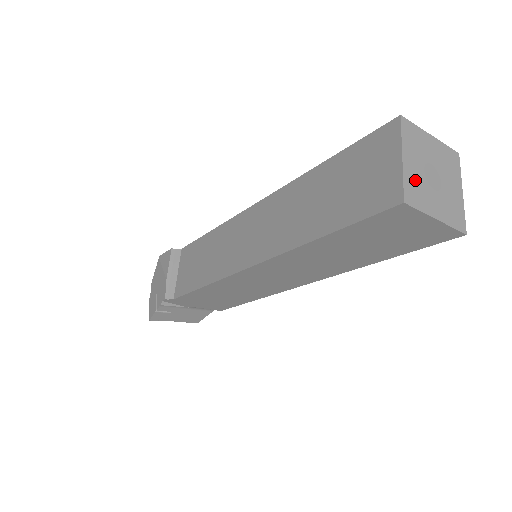
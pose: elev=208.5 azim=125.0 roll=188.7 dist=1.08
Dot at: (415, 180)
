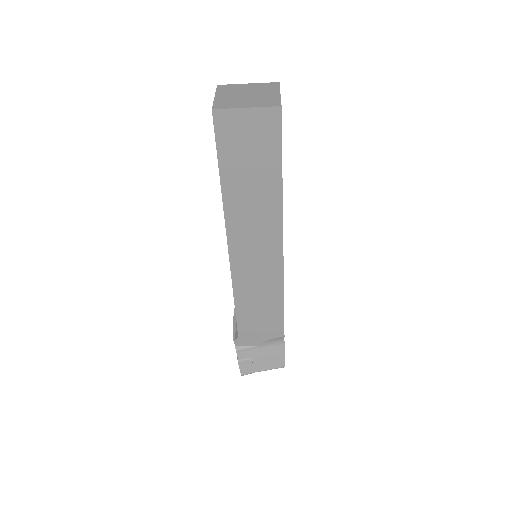
Dot at: (226, 100)
